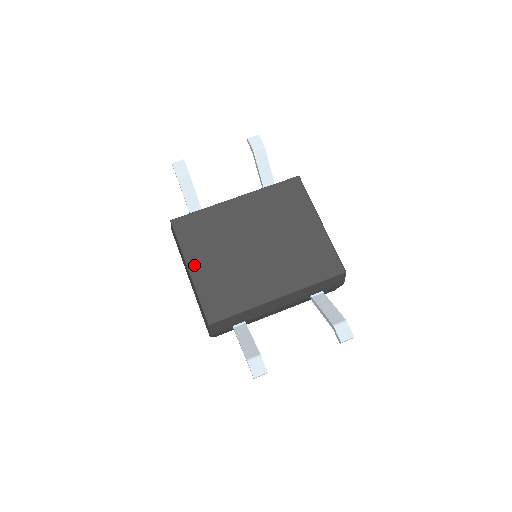
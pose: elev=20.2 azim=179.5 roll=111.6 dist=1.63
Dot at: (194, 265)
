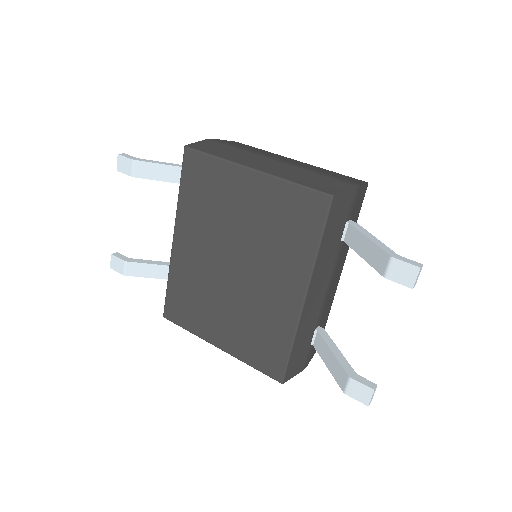
Dot at: (216, 340)
